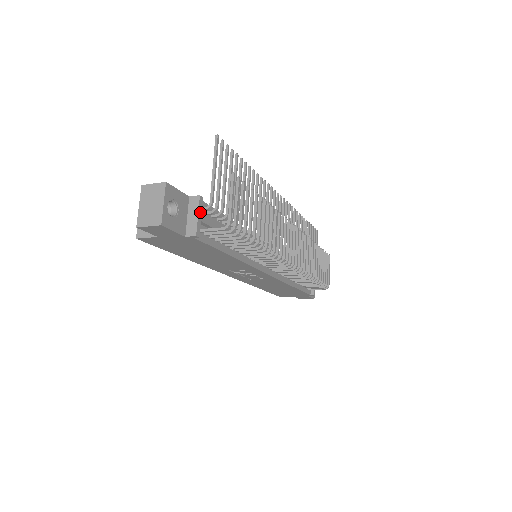
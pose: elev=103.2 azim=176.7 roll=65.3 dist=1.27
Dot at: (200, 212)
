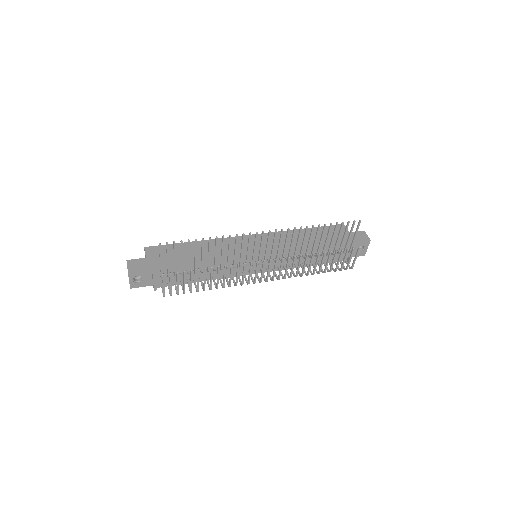
Dot at: (155, 280)
